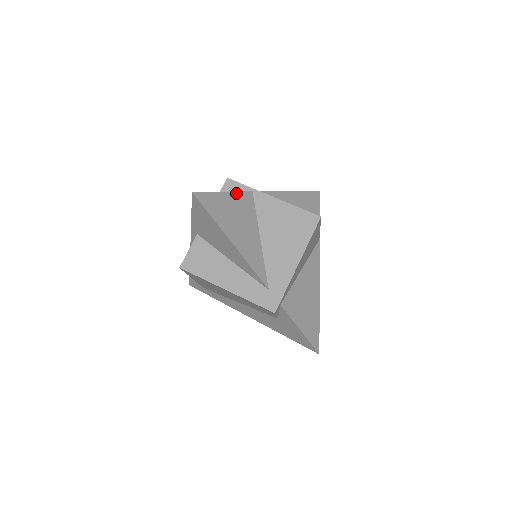
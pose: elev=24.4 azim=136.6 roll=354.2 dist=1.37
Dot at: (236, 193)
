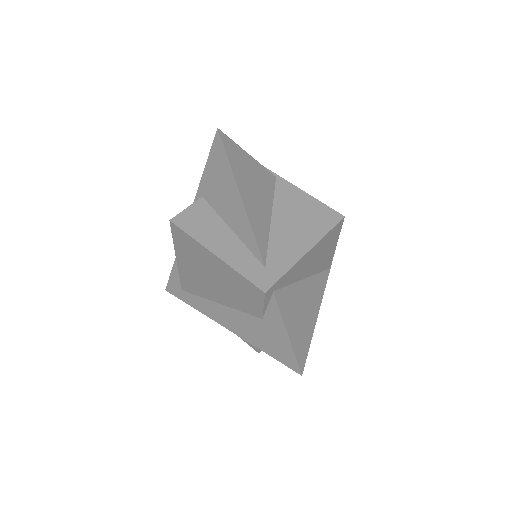
Dot at: (260, 165)
